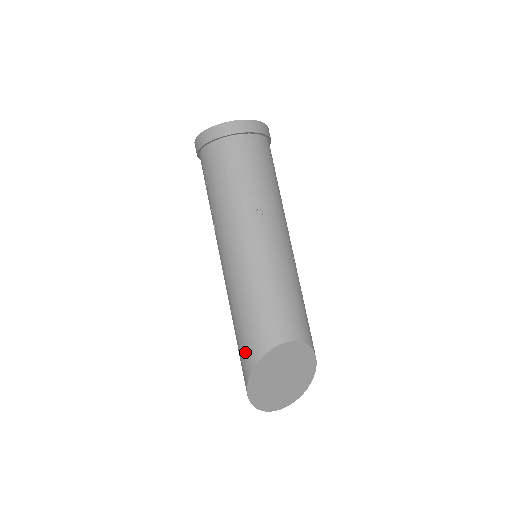
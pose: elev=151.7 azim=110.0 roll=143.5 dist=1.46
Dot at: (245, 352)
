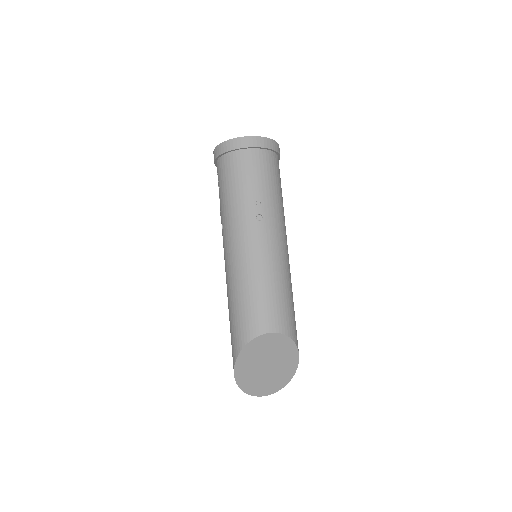
Dot at: (234, 338)
